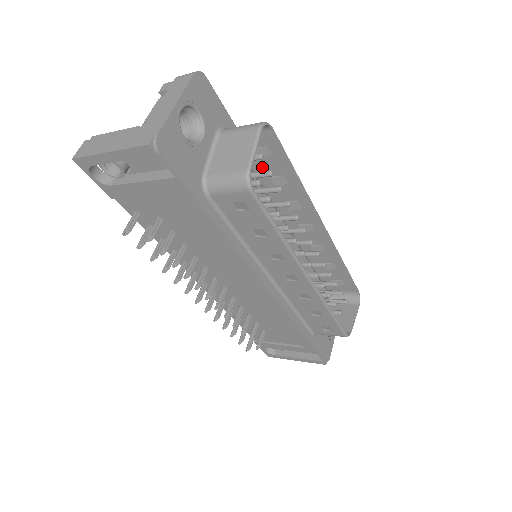
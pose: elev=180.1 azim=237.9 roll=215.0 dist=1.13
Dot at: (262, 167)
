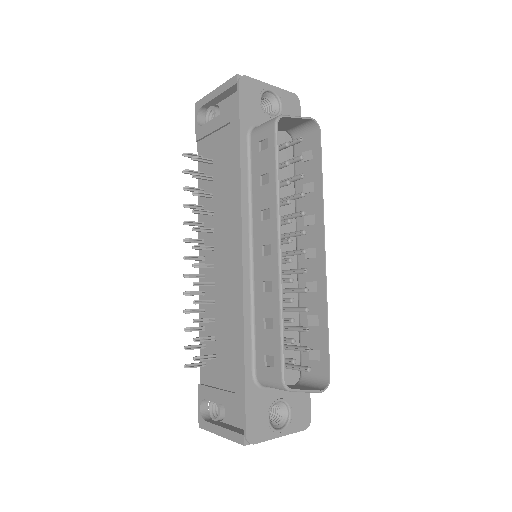
Dot at: occluded
